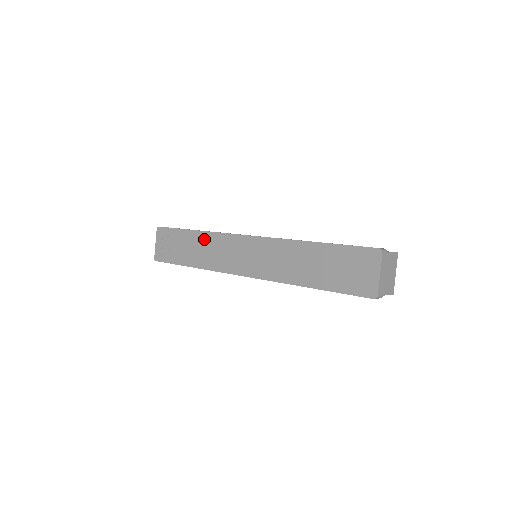
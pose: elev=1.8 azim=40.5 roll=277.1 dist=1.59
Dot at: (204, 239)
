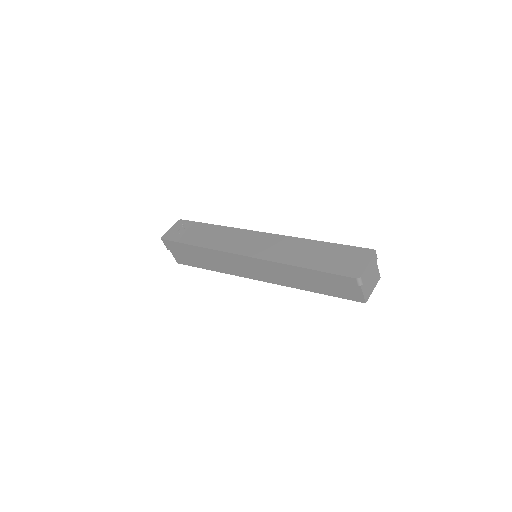
Dot at: (220, 230)
